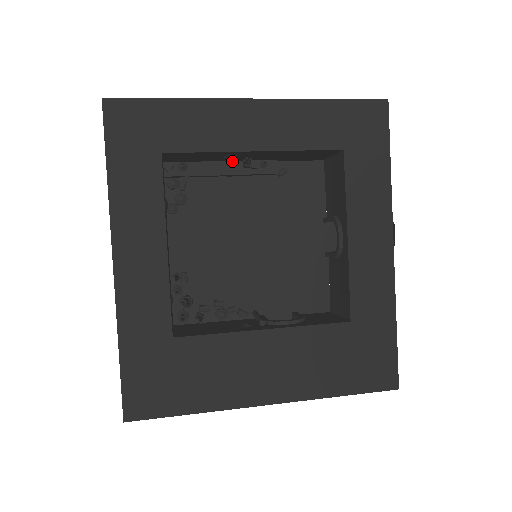
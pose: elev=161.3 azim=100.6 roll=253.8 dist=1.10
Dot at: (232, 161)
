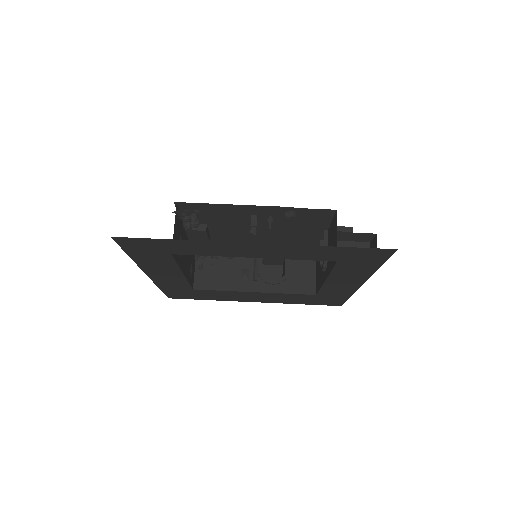
Dot at: (241, 214)
